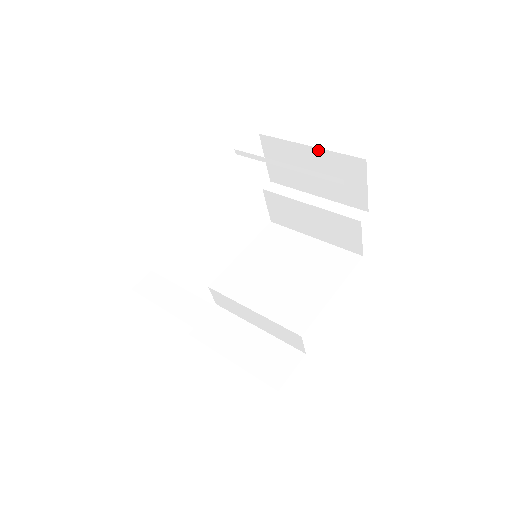
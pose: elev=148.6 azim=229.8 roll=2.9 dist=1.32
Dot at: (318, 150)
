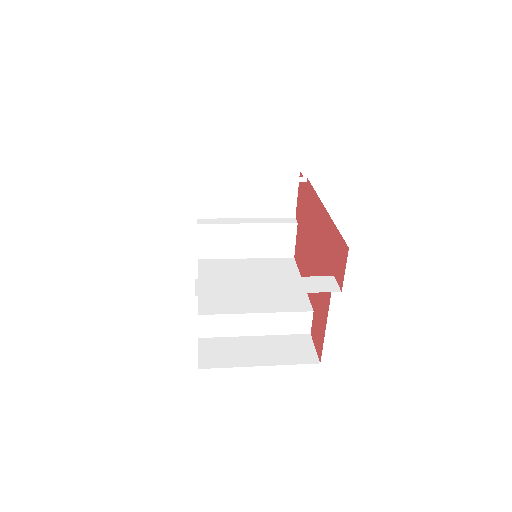
Dot at: (258, 172)
